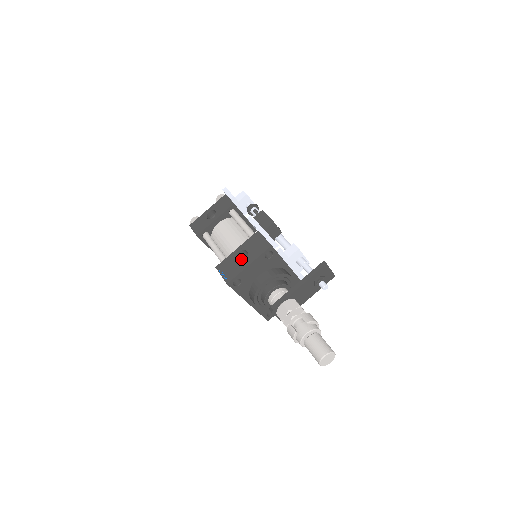
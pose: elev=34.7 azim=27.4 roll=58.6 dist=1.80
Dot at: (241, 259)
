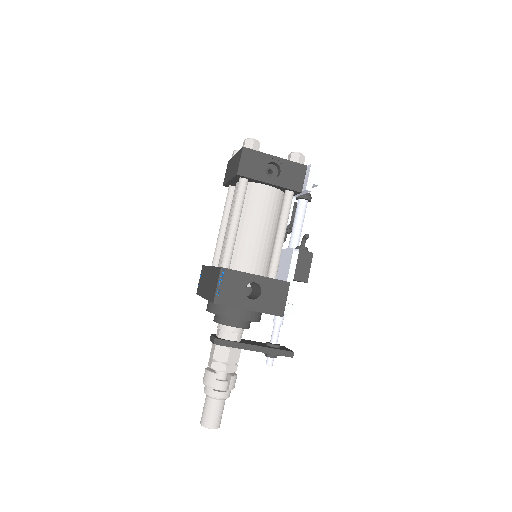
Dot at: occluded
